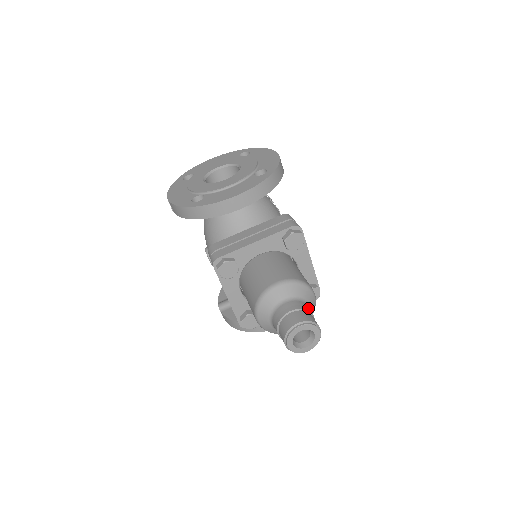
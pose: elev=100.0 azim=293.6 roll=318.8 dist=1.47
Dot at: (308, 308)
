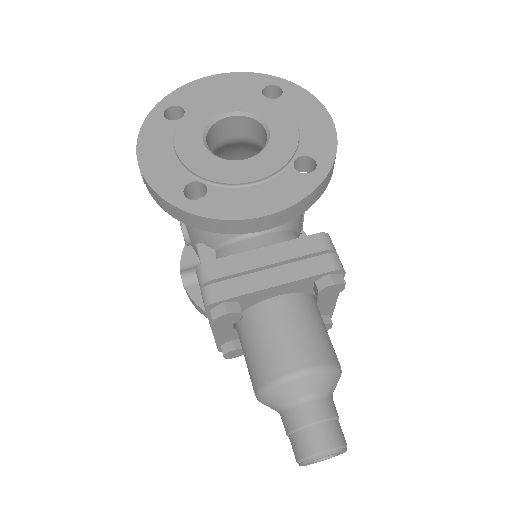
Dot at: (335, 408)
